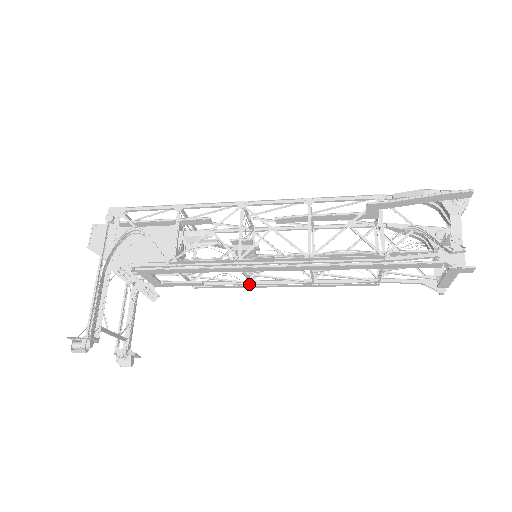
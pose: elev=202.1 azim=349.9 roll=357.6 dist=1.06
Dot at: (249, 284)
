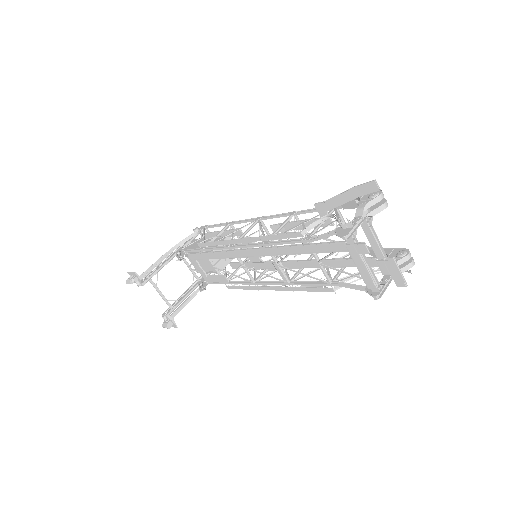
Dot at: (253, 283)
